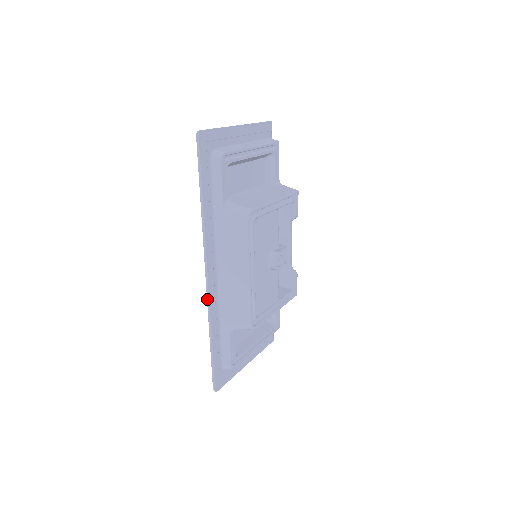
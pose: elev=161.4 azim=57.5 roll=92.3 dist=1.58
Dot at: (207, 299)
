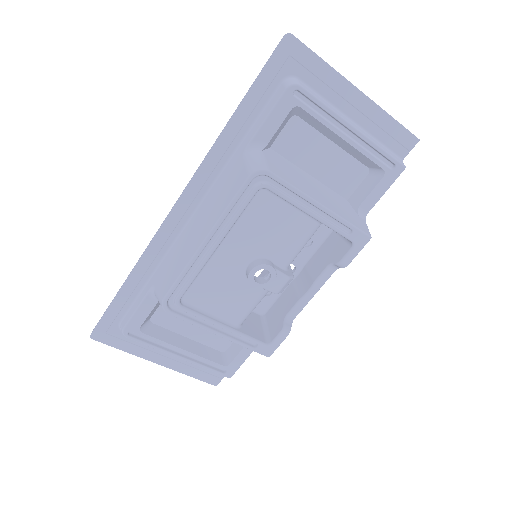
Dot at: (157, 231)
